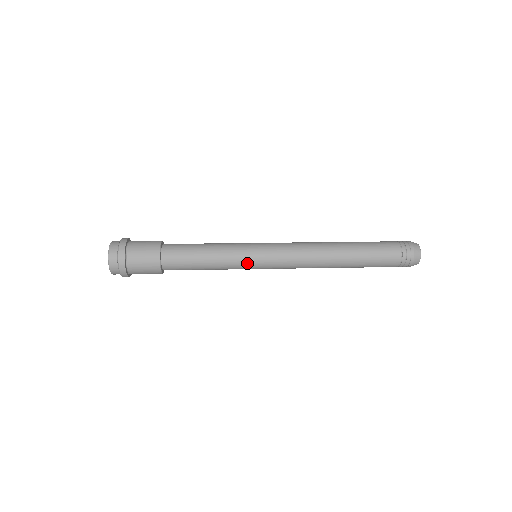
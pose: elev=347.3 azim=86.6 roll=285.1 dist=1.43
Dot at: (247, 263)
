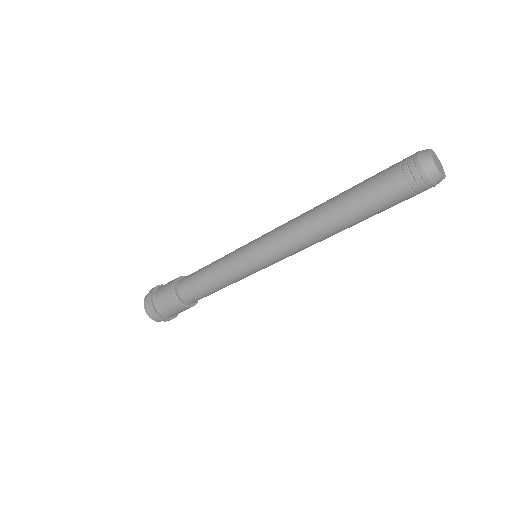
Dot at: (238, 252)
